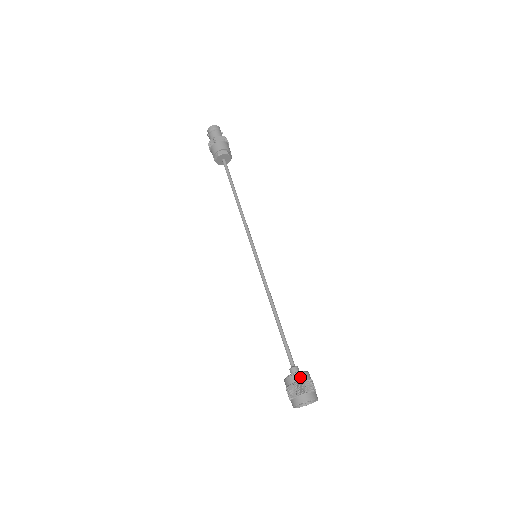
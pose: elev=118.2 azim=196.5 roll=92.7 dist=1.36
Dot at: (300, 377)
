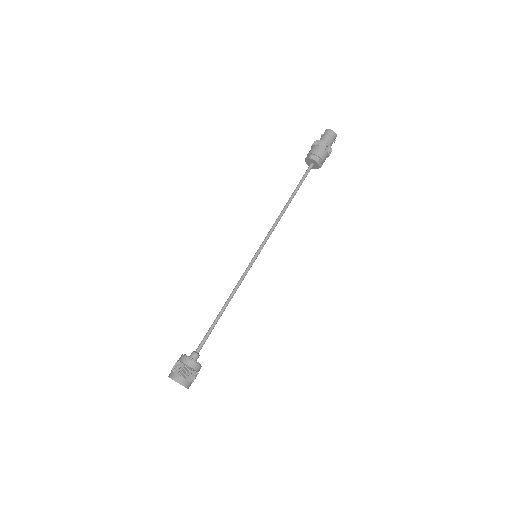
Dot at: (189, 363)
